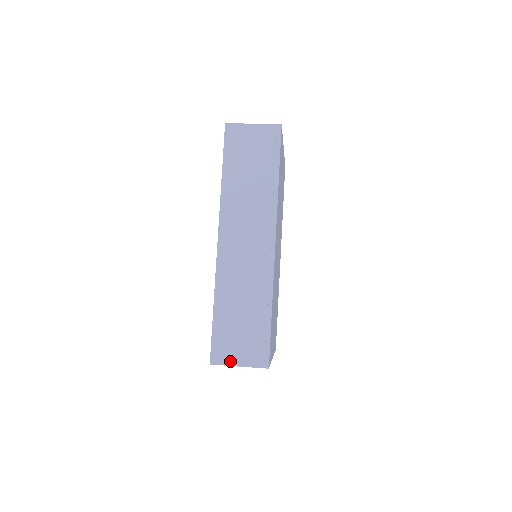
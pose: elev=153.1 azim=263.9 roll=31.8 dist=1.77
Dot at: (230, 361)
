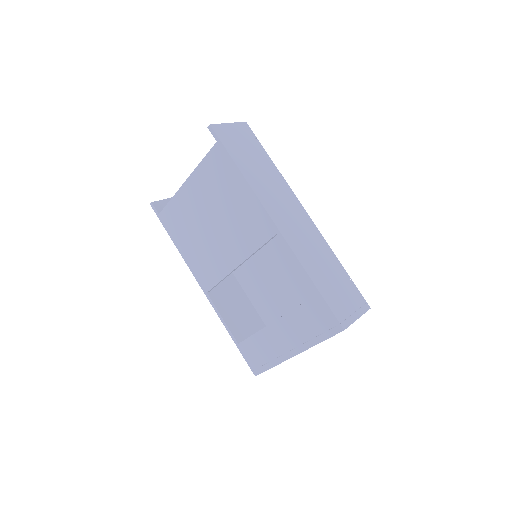
Dot at: (351, 318)
